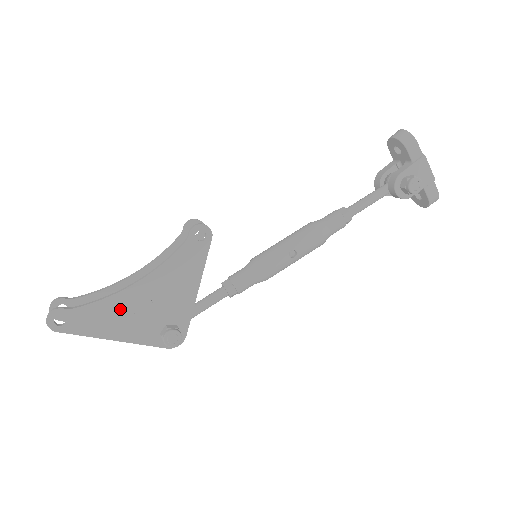
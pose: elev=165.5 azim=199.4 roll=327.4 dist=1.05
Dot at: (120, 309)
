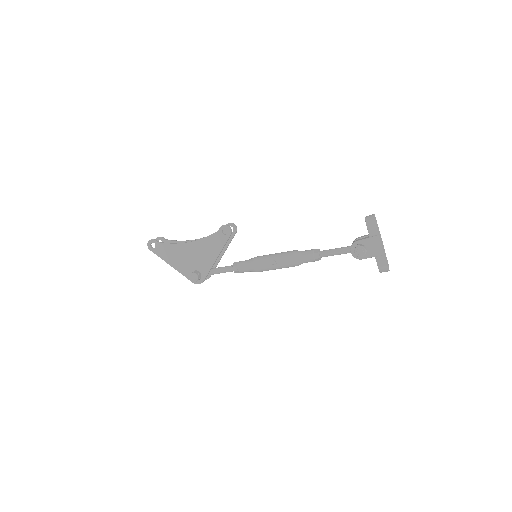
Dot at: (178, 252)
